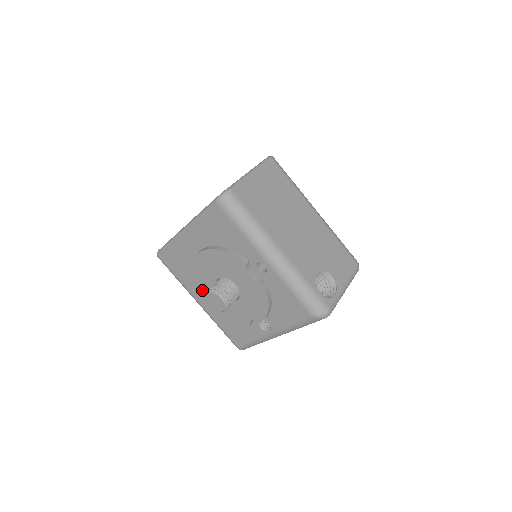
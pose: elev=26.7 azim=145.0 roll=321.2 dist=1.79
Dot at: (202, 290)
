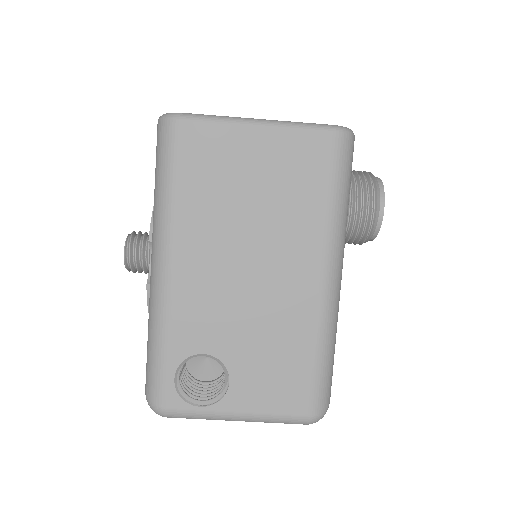
Dot at: occluded
